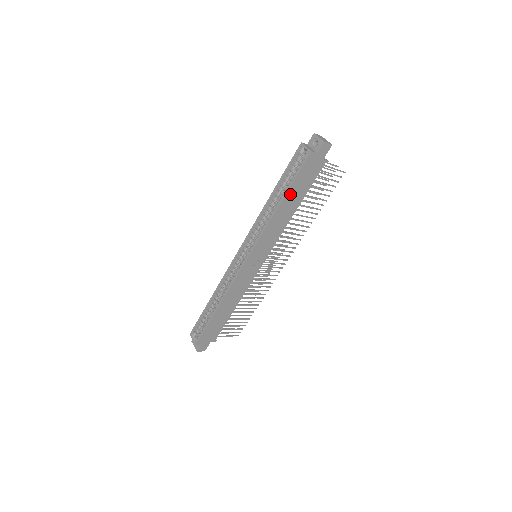
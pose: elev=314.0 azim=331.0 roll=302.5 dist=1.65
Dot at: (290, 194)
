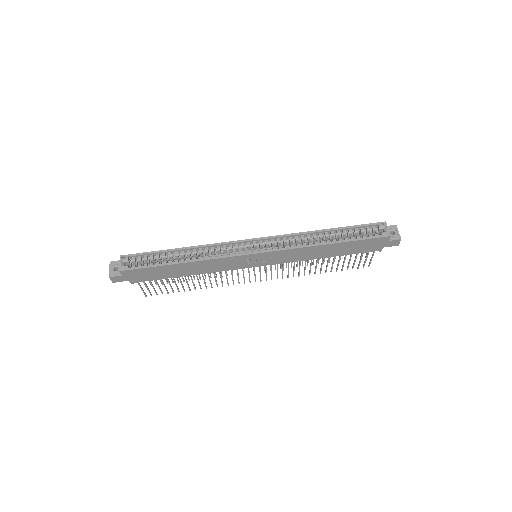
Dot at: (342, 245)
